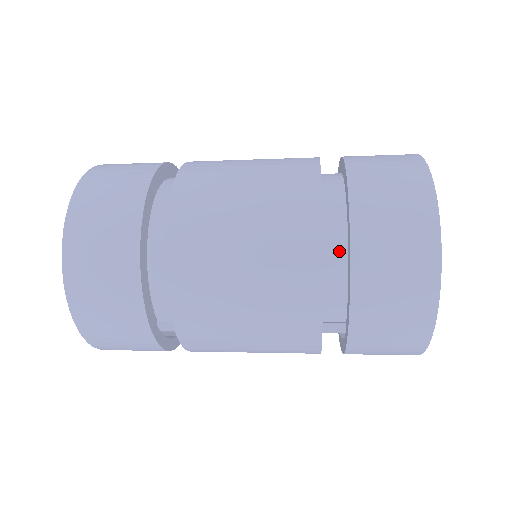
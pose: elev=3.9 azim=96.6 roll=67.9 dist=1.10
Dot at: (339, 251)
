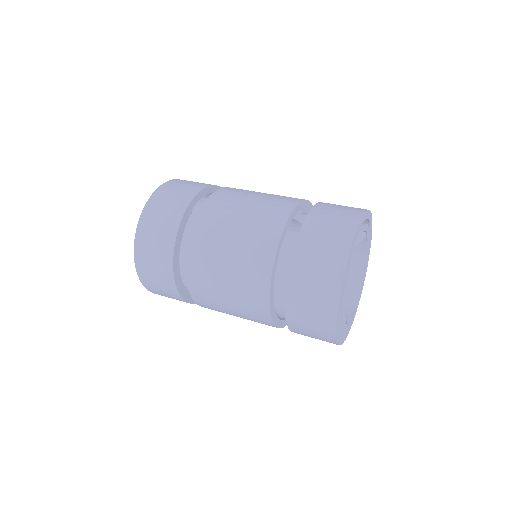
Dot at: occluded
